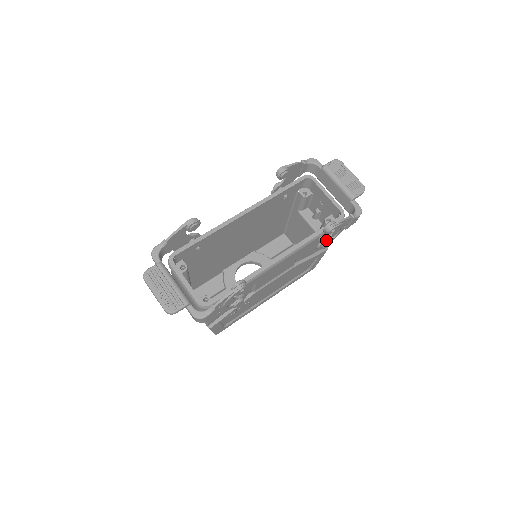
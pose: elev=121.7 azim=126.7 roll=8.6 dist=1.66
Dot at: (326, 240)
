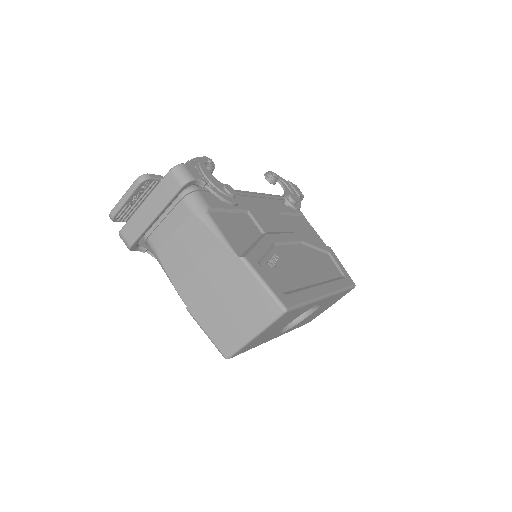
Dot at: (286, 194)
